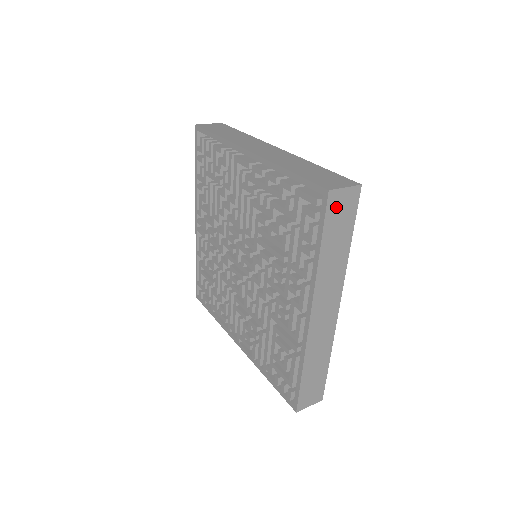
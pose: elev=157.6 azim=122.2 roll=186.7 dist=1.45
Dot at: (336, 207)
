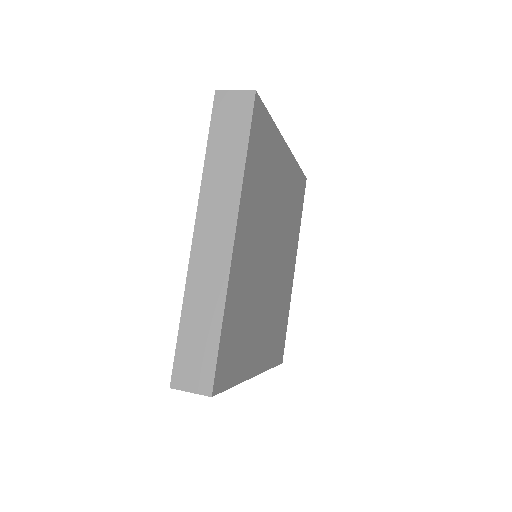
Dot at: (225, 109)
